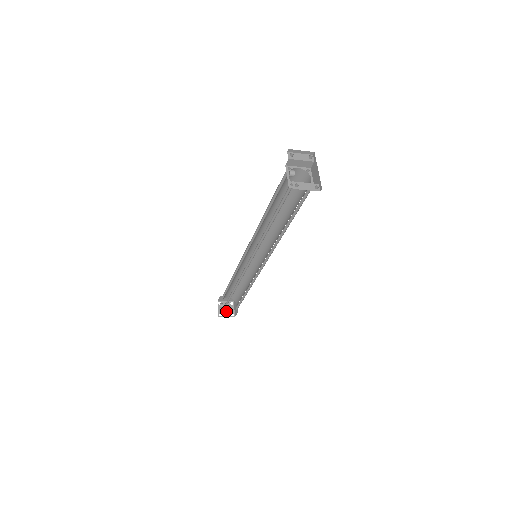
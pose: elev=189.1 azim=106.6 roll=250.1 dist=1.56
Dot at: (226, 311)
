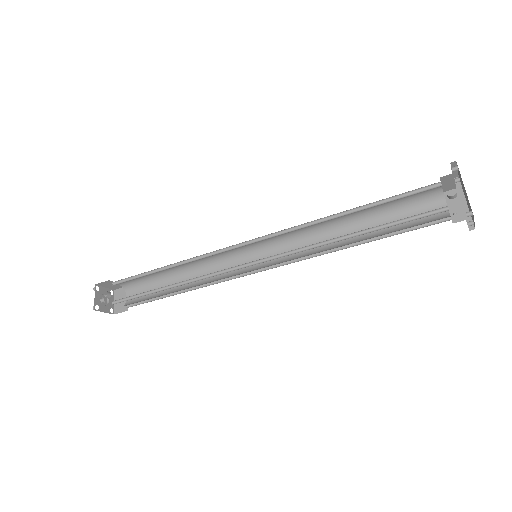
Dot at: (101, 302)
